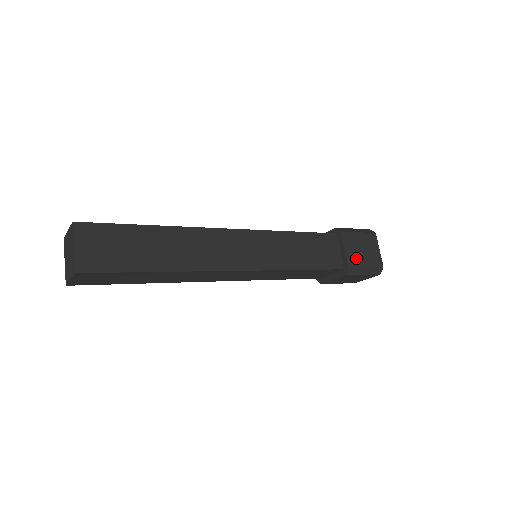
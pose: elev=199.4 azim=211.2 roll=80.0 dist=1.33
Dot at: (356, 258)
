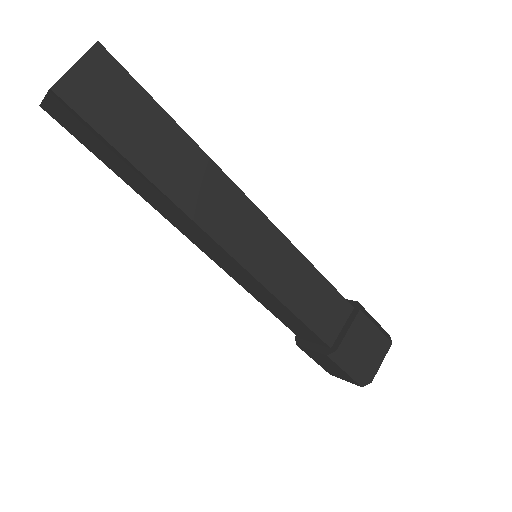
Dot at: (352, 348)
